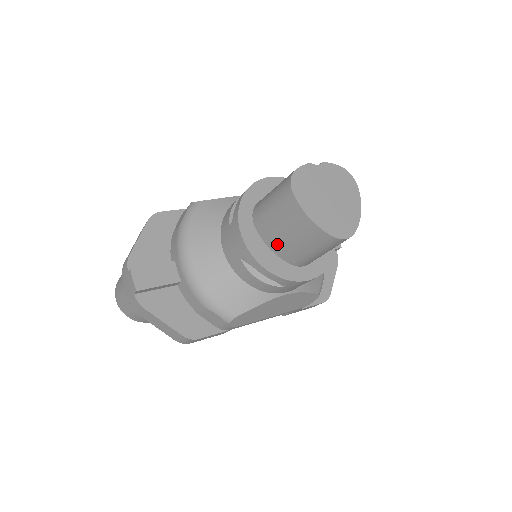
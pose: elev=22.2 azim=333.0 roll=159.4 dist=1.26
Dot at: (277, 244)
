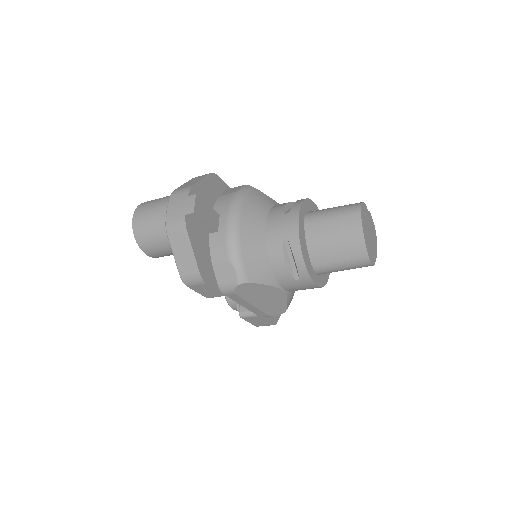
Dot at: (317, 244)
